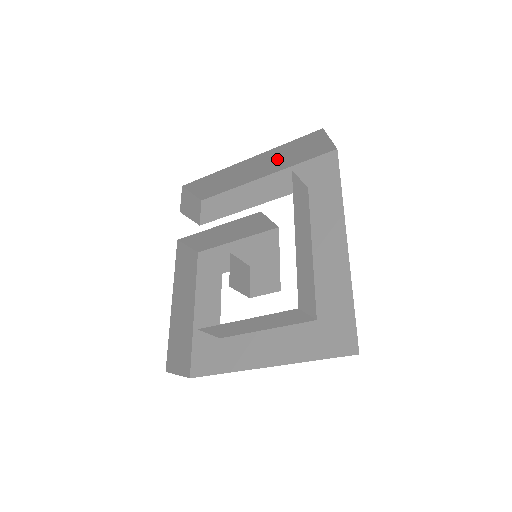
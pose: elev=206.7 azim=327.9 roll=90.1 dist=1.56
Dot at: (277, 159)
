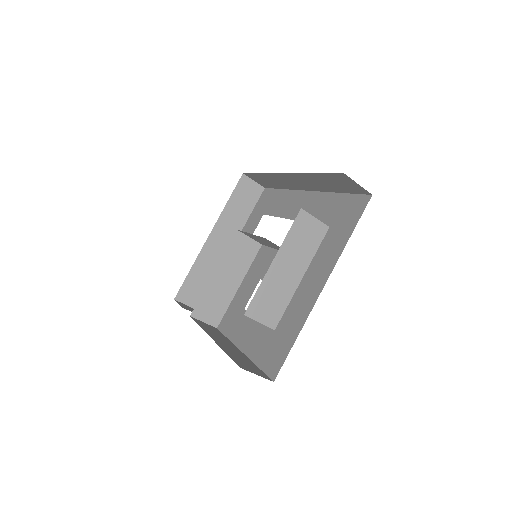
Dot at: (230, 223)
